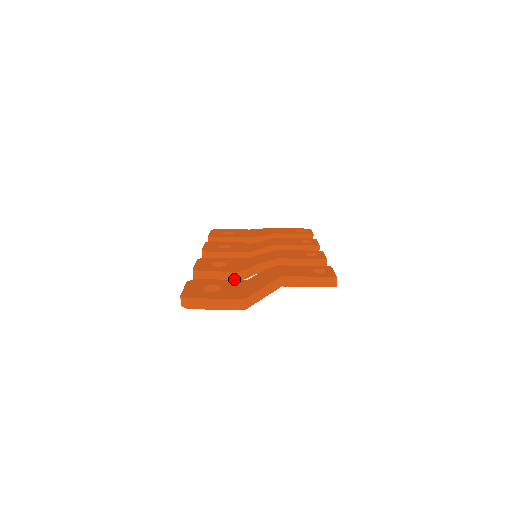
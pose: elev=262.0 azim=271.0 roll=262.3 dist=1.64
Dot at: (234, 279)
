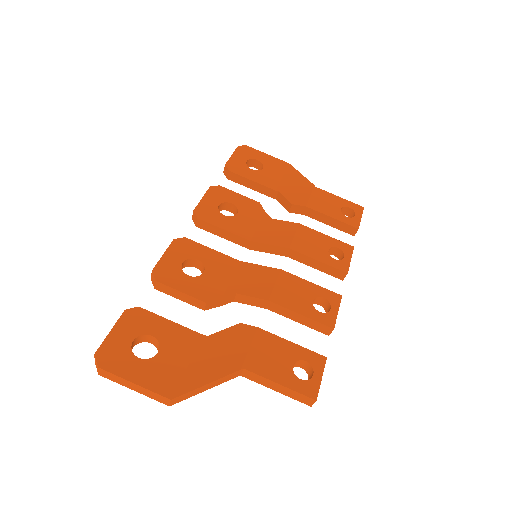
Dot at: (200, 307)
